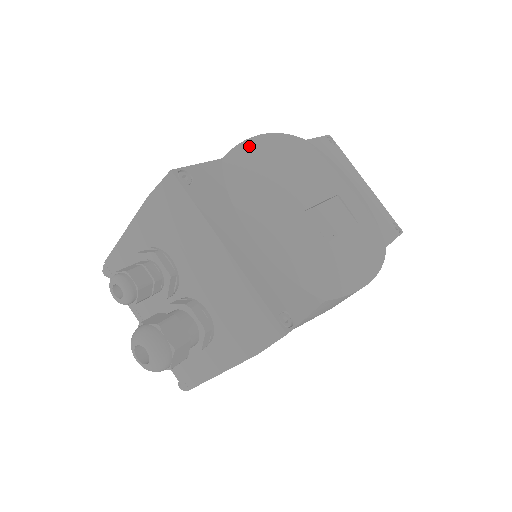
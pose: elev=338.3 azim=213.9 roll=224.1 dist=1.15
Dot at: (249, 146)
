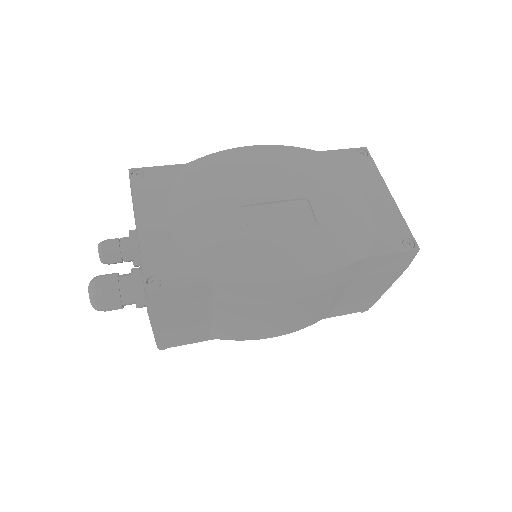
Dot at: (223, 154)
